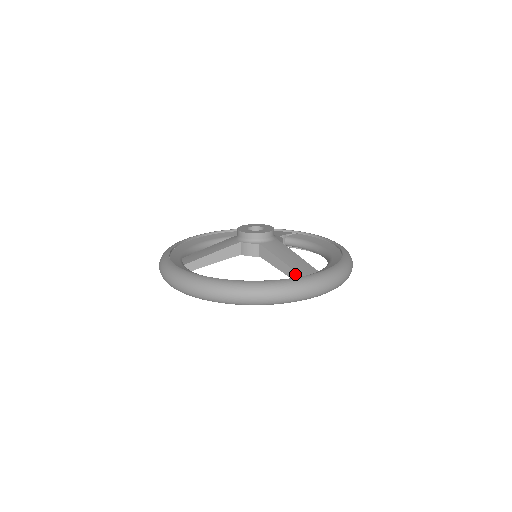
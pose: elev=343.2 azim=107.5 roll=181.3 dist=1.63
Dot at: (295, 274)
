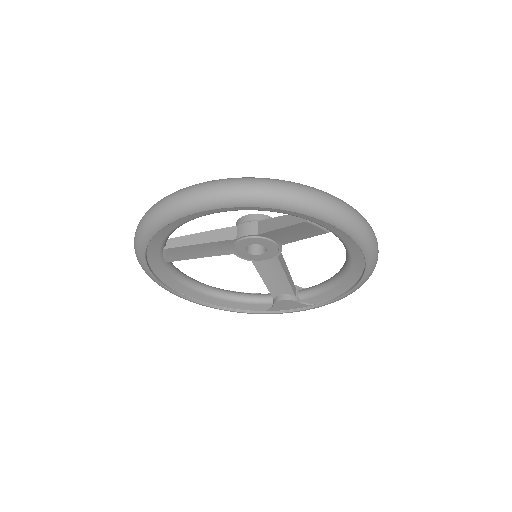
Dot at: occluded
